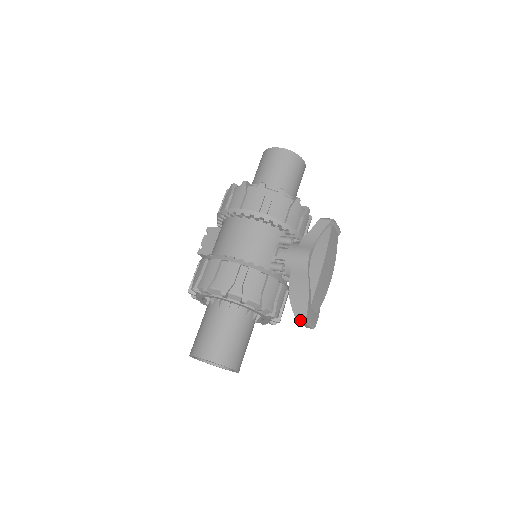
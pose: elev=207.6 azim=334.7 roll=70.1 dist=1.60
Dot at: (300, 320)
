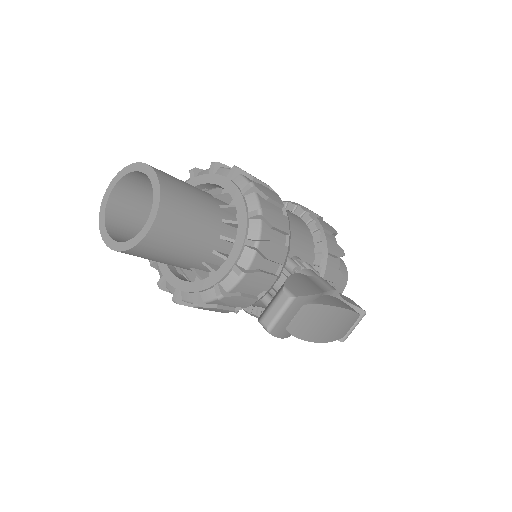
Dot at: (288, 291)
